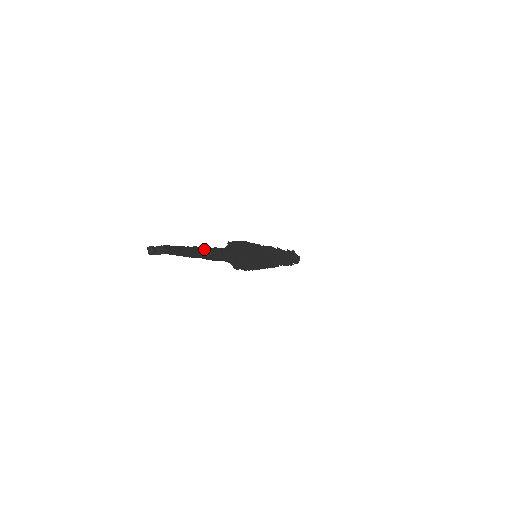
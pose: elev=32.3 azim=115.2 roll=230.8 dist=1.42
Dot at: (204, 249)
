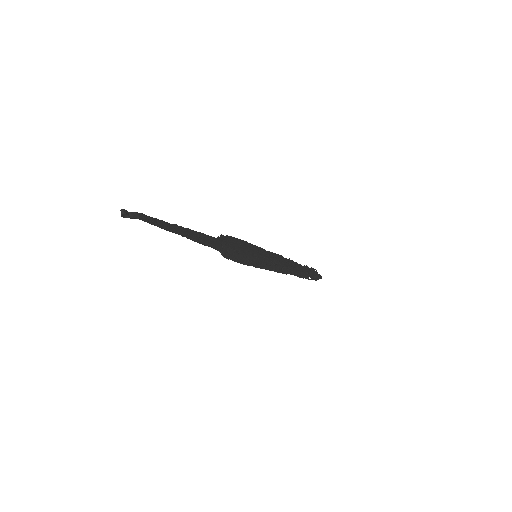
Dot at: (186, 230)
